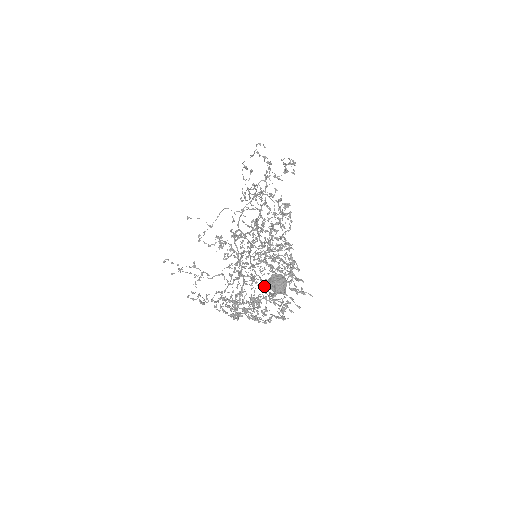
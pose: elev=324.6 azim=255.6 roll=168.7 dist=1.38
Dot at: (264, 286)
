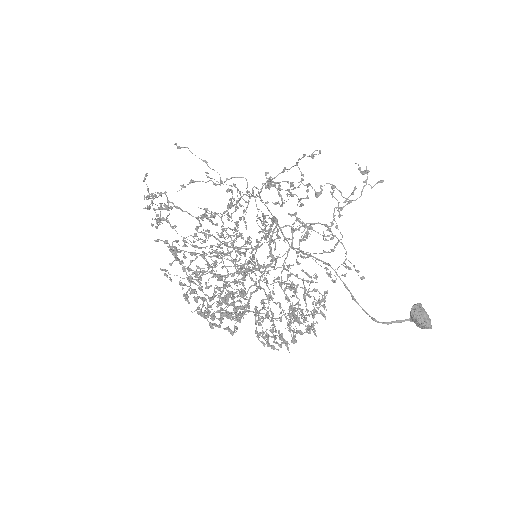
Dot at: occluded
